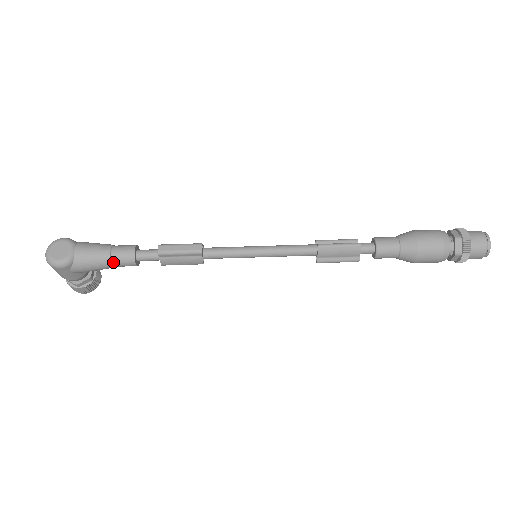
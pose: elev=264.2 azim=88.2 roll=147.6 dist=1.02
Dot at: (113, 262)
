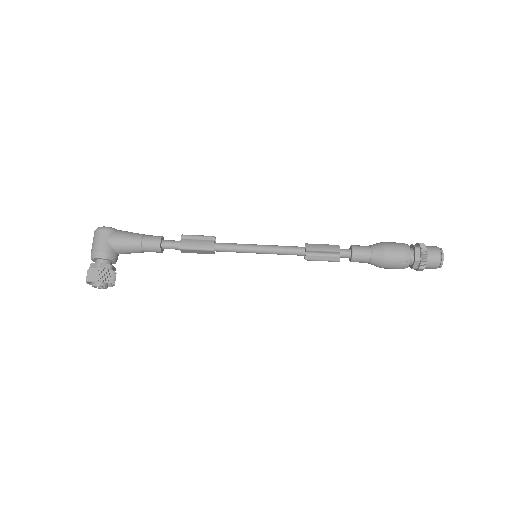
Dot at: (144, 237)
